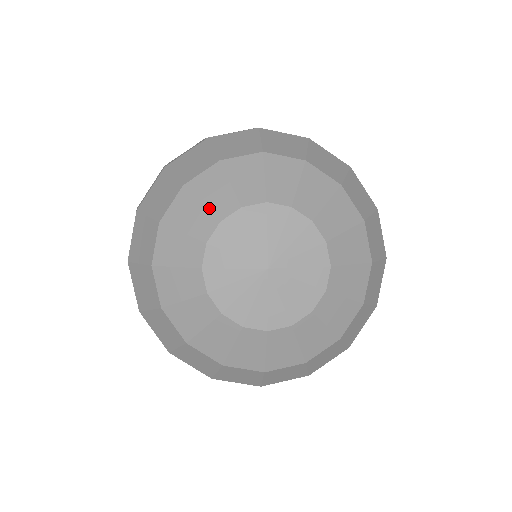
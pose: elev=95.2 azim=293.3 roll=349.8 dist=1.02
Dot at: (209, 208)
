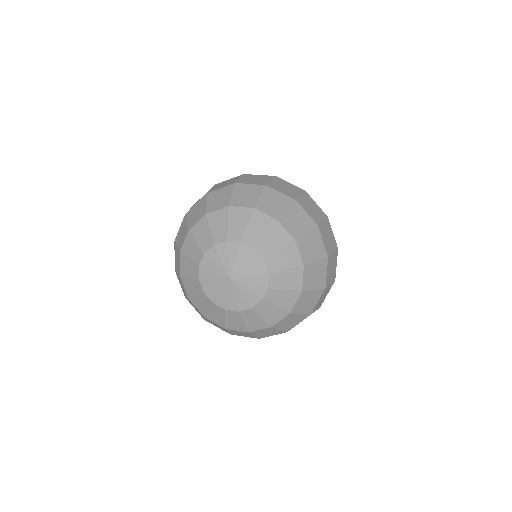
Dot at: (192, 277)
